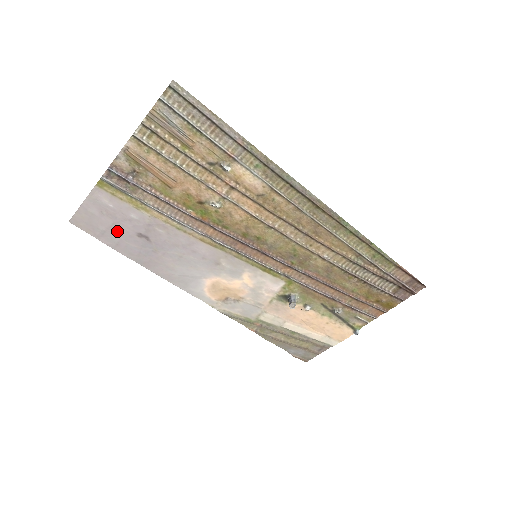
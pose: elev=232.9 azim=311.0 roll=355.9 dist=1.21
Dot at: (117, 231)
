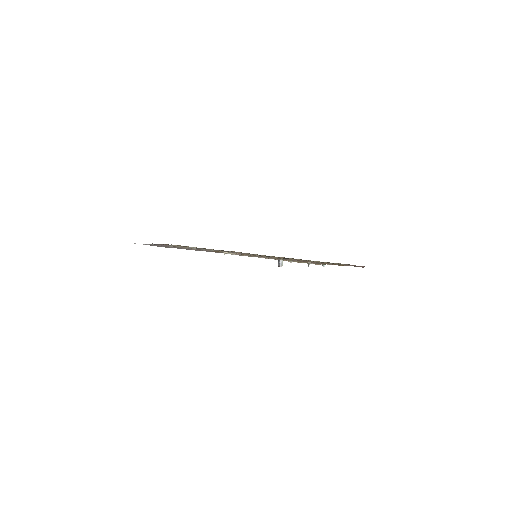
Dot at: occluded
